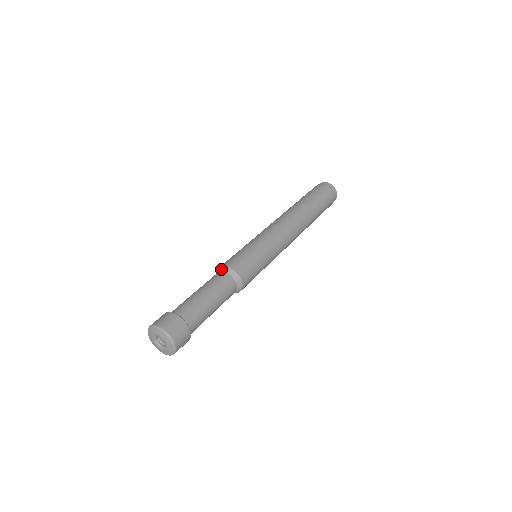
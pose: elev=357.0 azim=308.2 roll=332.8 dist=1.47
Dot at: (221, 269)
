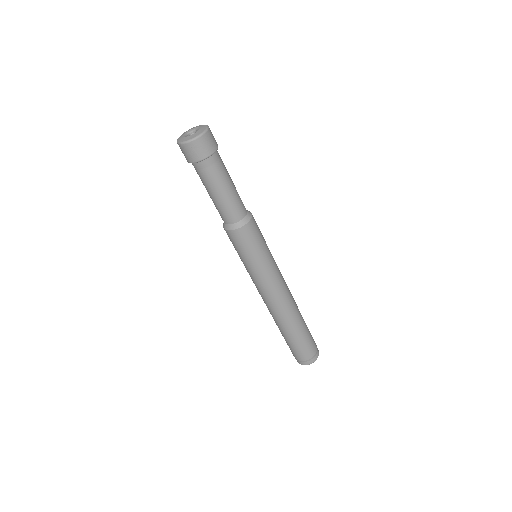
Dot at: occluded
